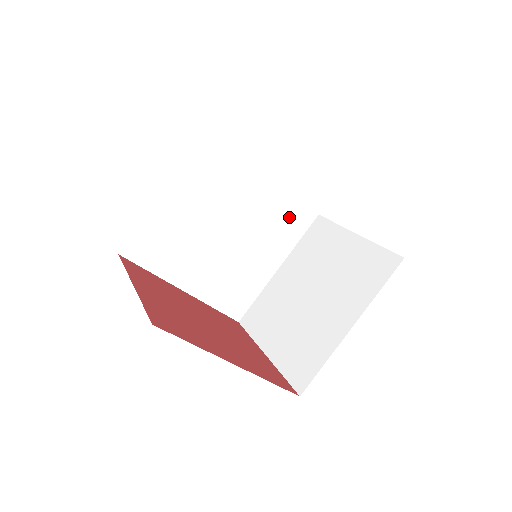
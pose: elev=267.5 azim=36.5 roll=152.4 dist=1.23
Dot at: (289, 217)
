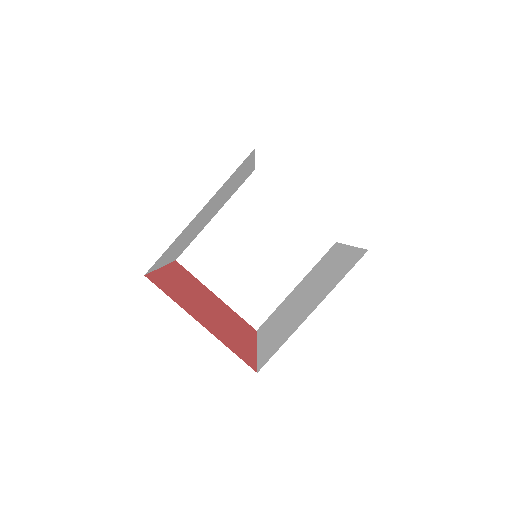
Dot at: (242, 181)
